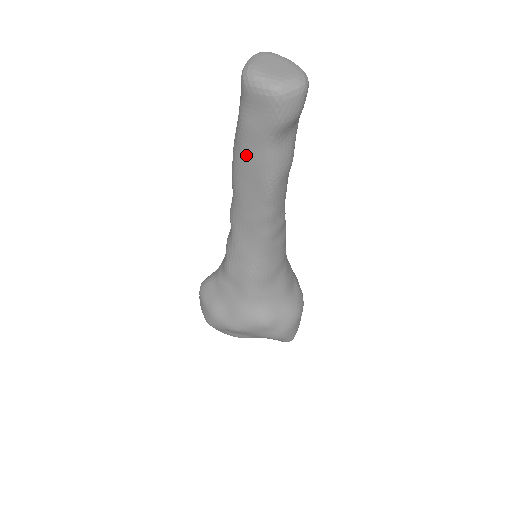
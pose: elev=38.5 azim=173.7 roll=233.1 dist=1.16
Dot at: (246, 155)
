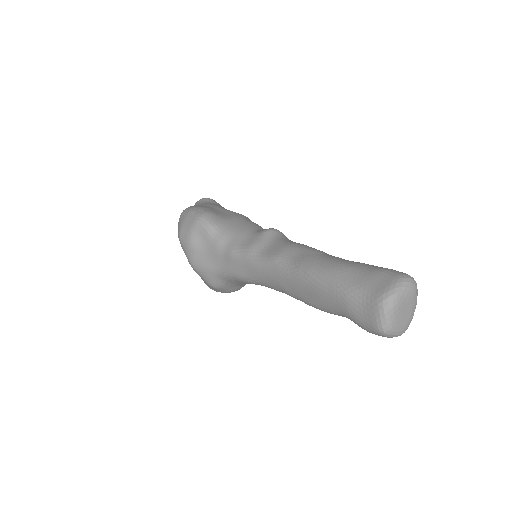
Dot at: (327, 295)
